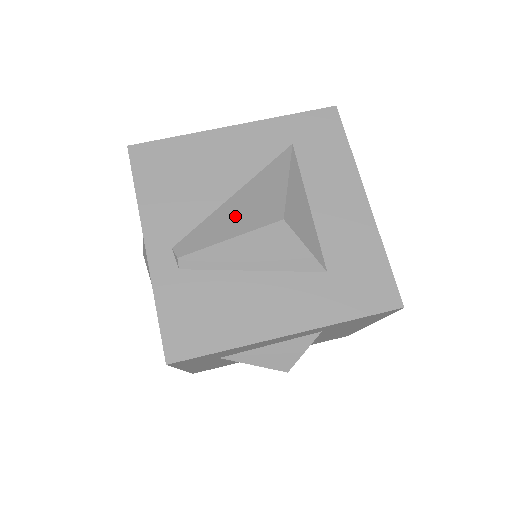
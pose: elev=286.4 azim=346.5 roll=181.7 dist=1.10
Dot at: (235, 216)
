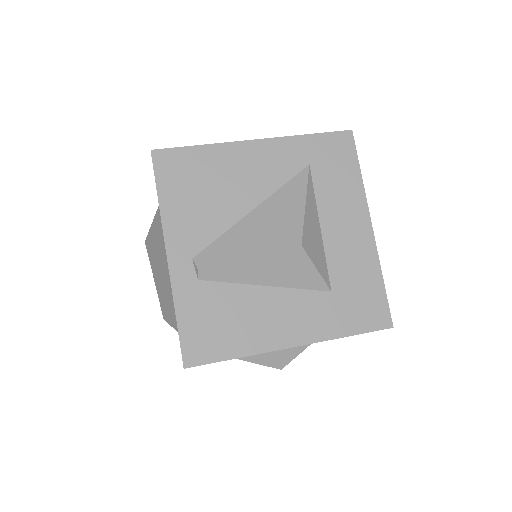
Dot at: (254, 234)
